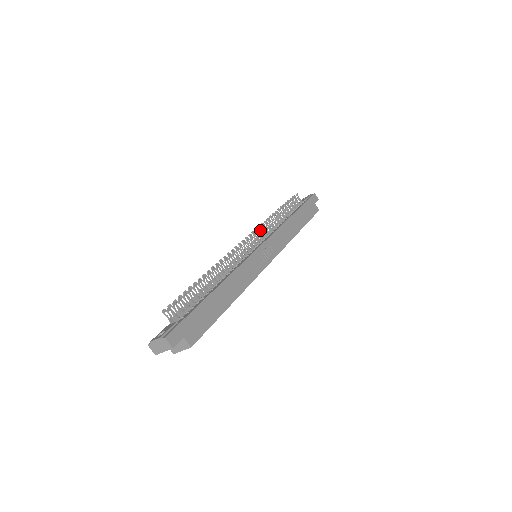
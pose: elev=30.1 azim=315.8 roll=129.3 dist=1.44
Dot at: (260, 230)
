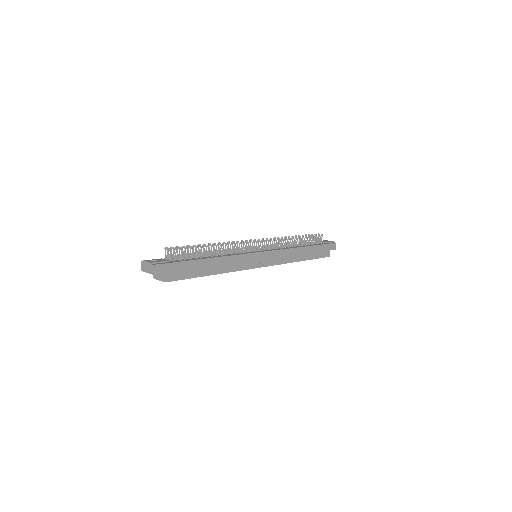
Dot at: occluded
